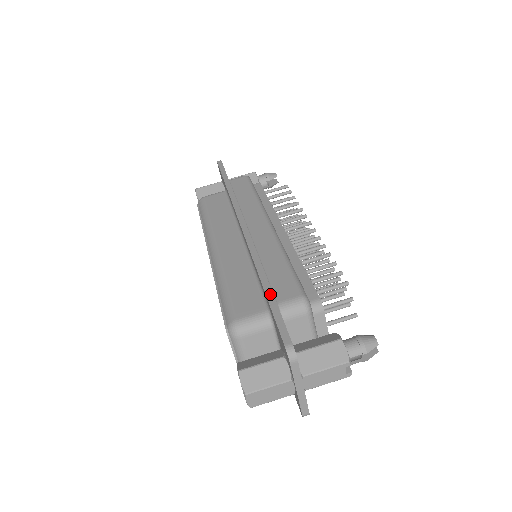
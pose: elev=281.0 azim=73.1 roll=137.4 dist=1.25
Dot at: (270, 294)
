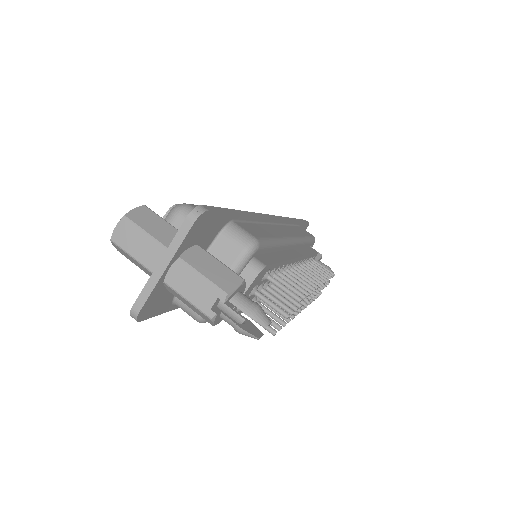
Dot at: (238, 212)
